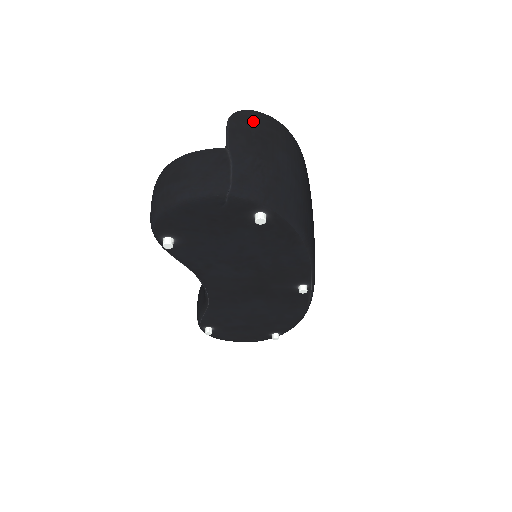
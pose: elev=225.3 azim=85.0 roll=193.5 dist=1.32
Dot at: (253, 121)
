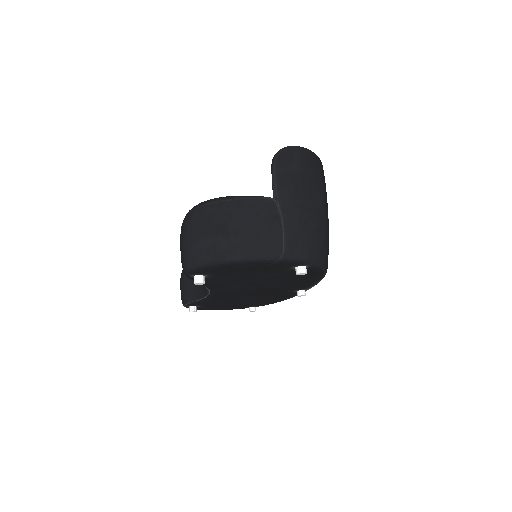
Dot at: (297, 163)
